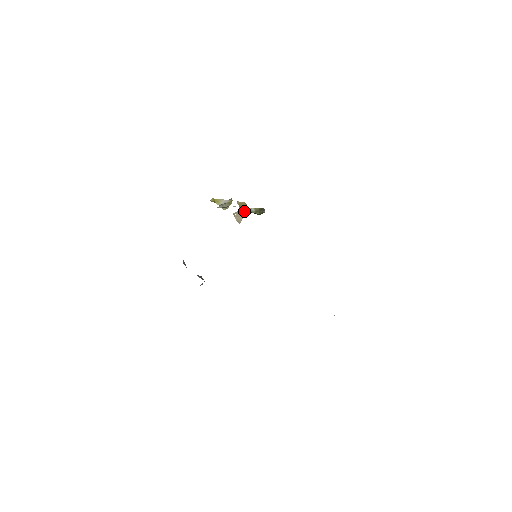
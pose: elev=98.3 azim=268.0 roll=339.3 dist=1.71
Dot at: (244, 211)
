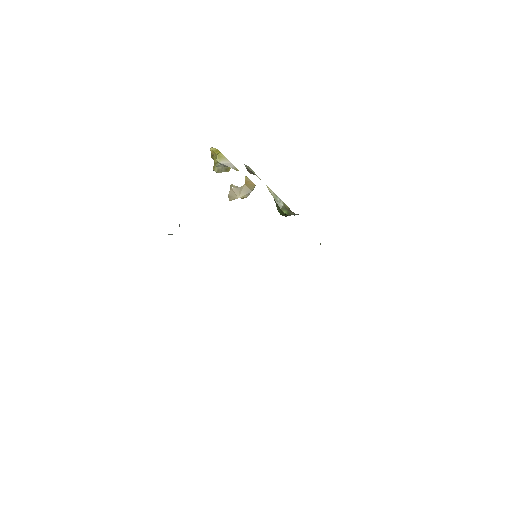
Dot at: (246, 192)
